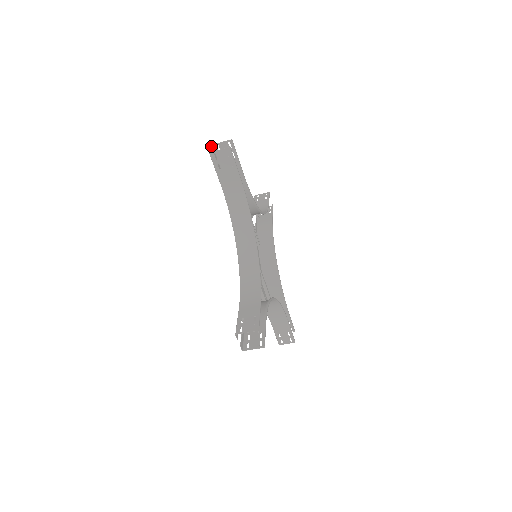
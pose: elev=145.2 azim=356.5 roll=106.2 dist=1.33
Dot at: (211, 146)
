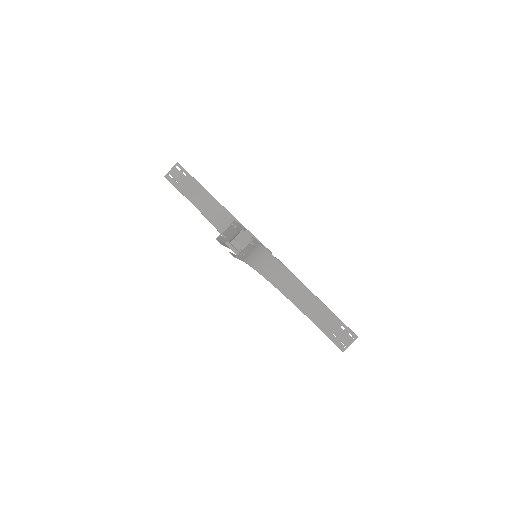
Dot at: occluded
